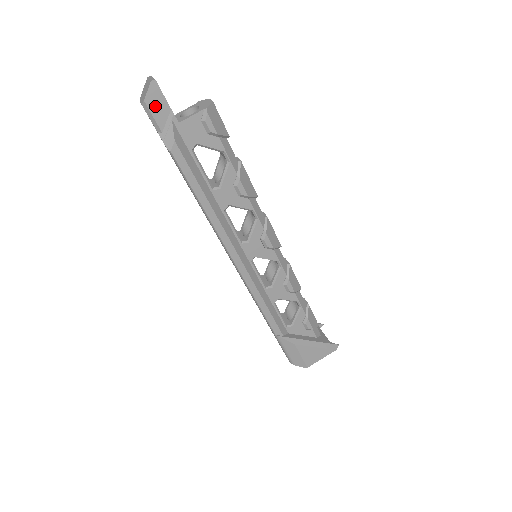
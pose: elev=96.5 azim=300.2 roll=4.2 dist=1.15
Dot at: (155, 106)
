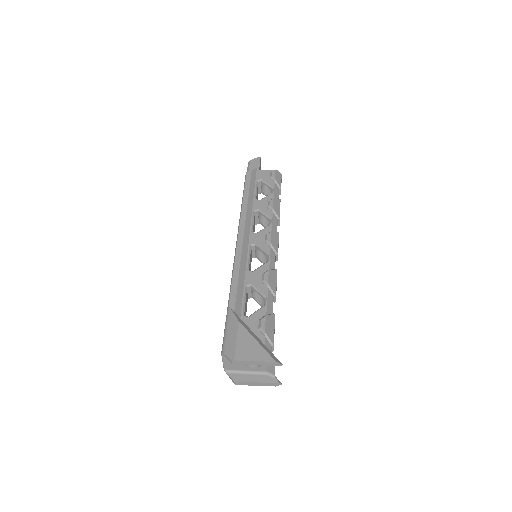
Dot at: (253, 164)
